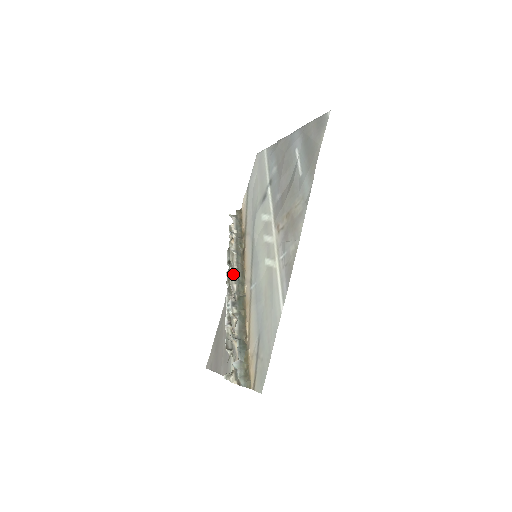
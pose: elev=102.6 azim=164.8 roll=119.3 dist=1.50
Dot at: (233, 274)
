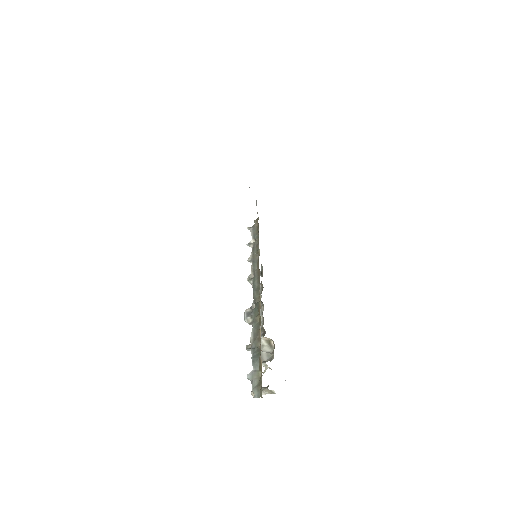
Dot at: (251, 284)
